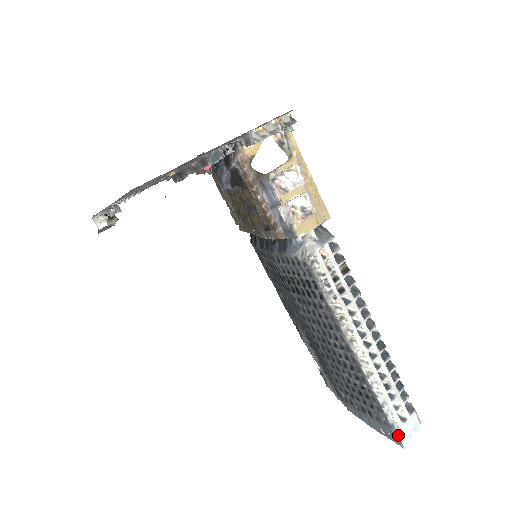
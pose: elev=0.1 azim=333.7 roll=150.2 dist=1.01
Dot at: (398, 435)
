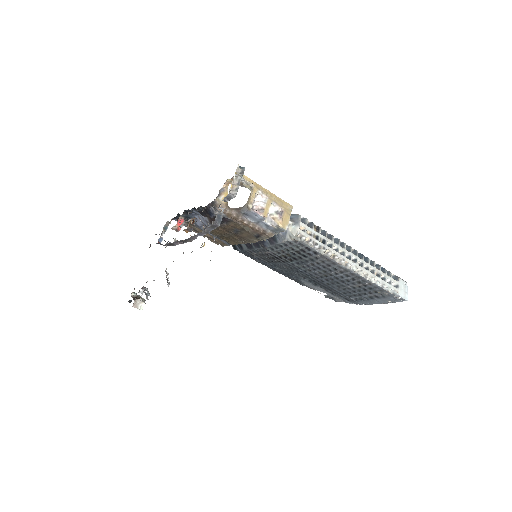
Dot at: occluded
